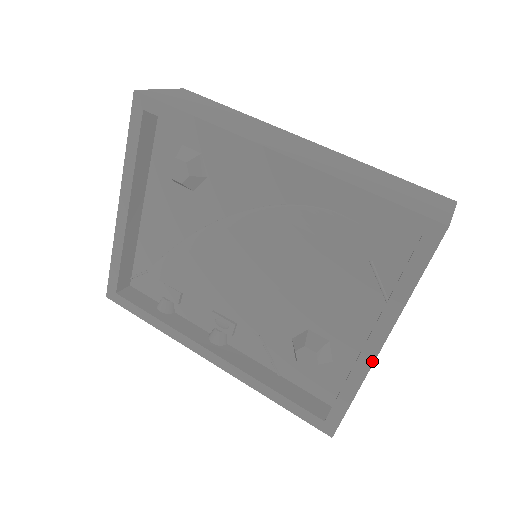
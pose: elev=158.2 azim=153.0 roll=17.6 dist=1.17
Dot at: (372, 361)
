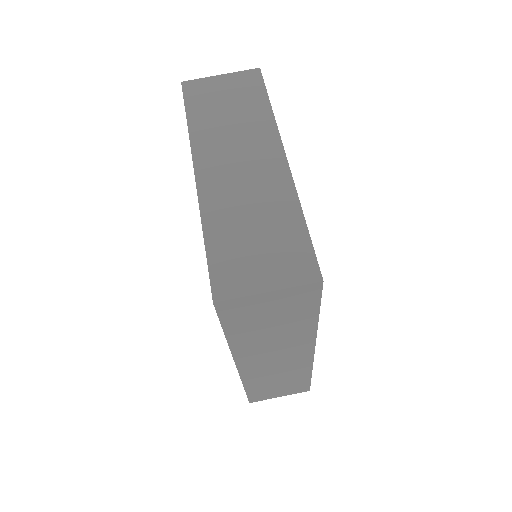
Dot at: occluded
